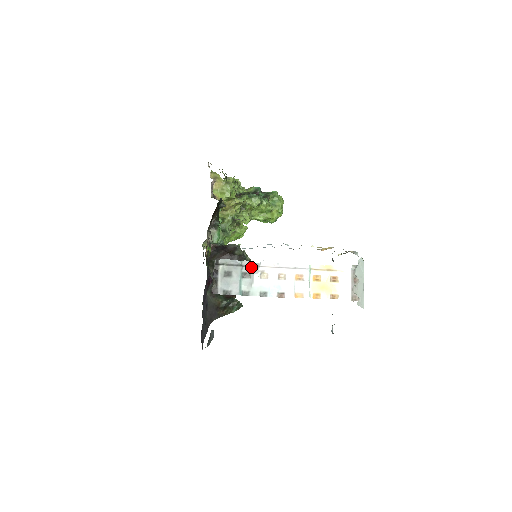
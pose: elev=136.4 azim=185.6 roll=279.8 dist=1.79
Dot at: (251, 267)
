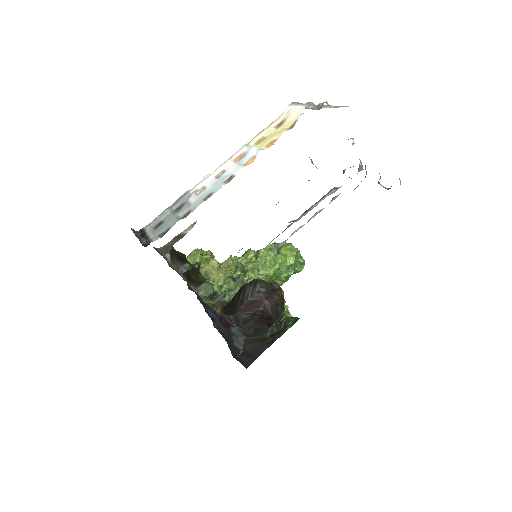
Dot at: (180, 200)
